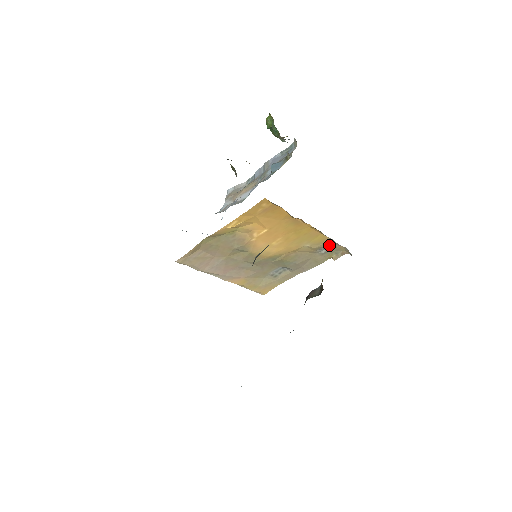
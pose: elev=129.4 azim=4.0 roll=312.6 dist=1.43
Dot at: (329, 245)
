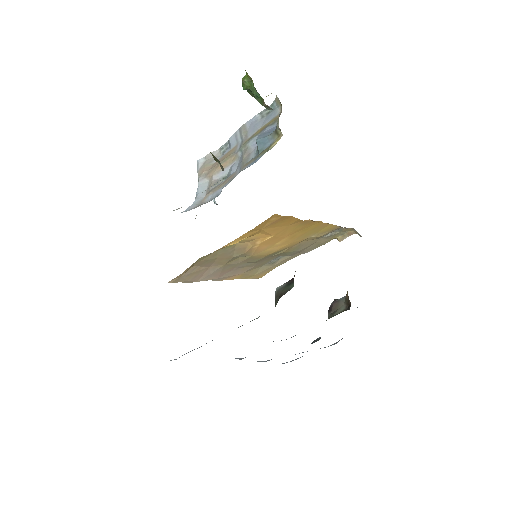
Dot at: occluded
